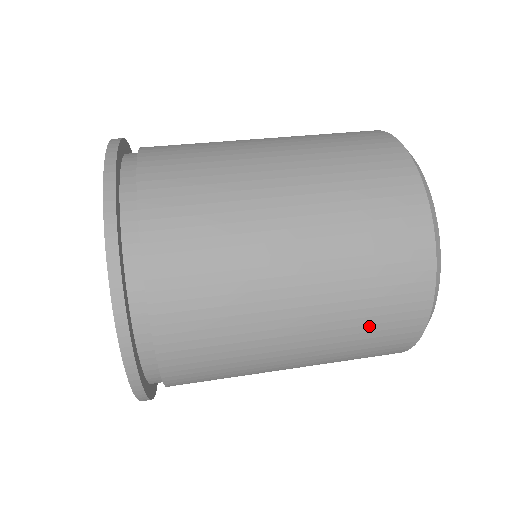
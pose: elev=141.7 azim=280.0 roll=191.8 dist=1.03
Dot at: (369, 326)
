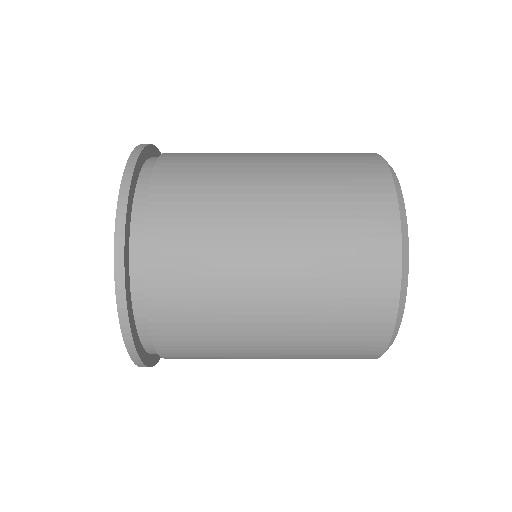
Dot at: occluded
